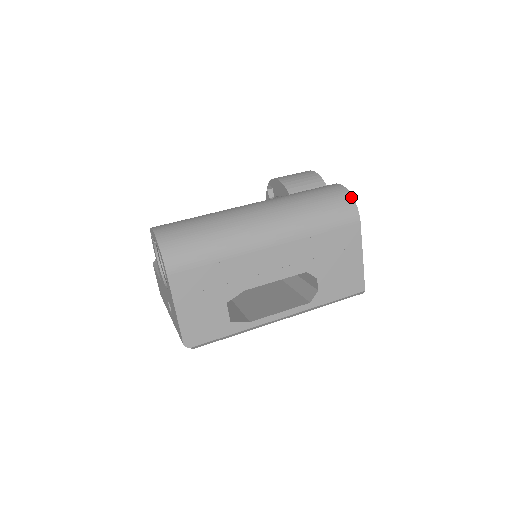
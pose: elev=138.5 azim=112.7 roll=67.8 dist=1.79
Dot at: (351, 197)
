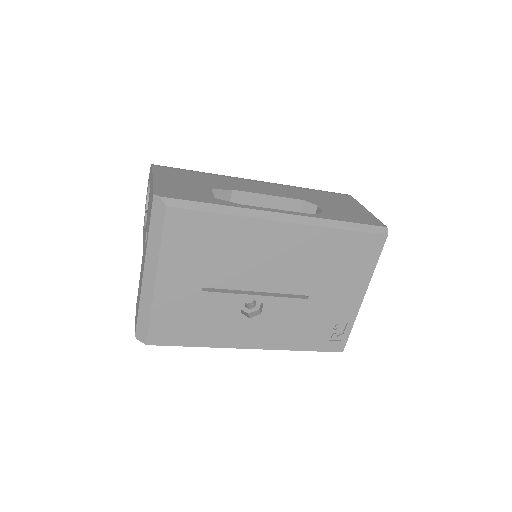
Dot at: occluded
